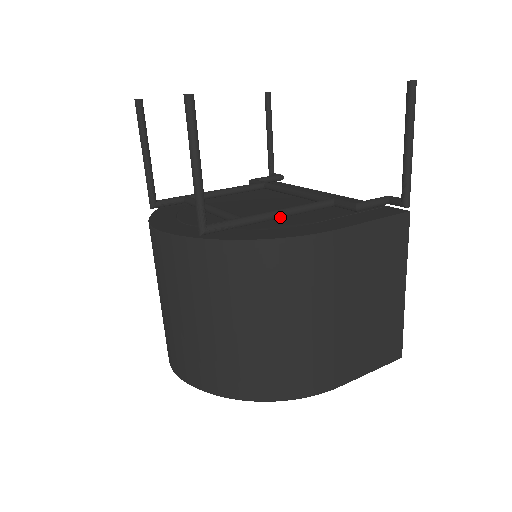
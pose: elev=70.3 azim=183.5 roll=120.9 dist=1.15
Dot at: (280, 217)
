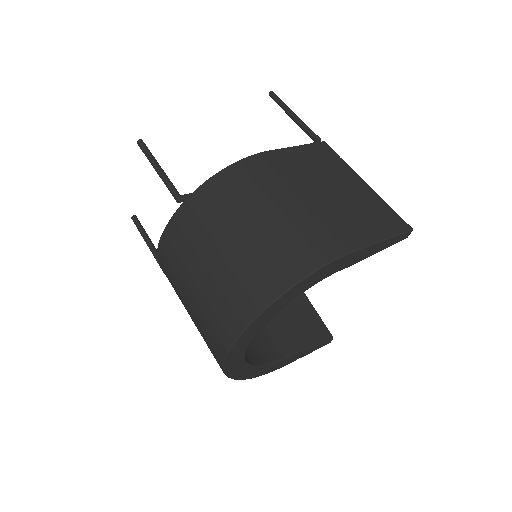
Dot at: occluded
